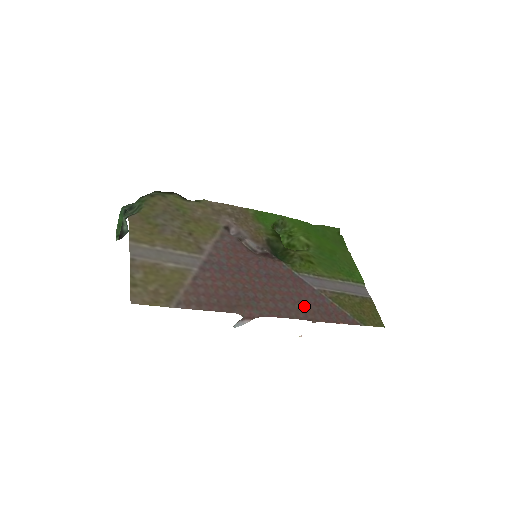
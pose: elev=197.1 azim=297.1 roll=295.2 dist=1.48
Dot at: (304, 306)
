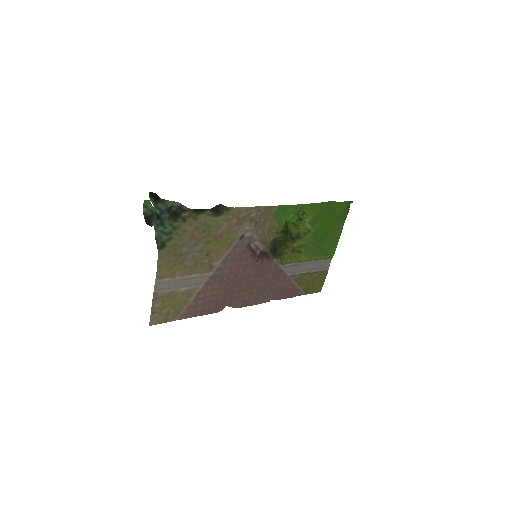
Dot at: (271, 293)
